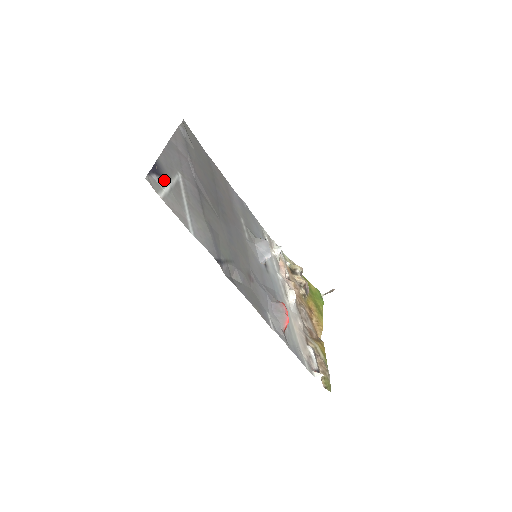
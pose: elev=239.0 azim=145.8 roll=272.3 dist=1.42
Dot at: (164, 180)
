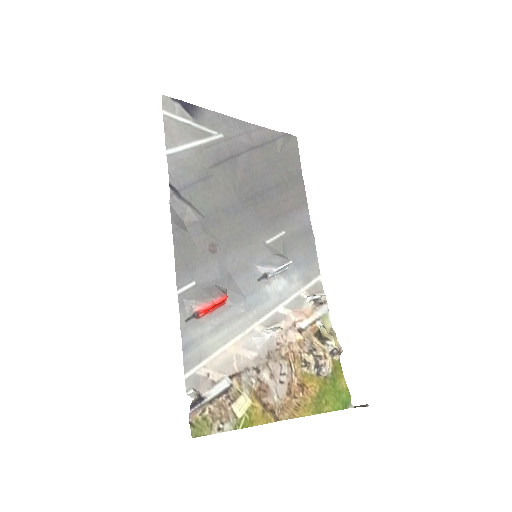
Dot at: (189, 116)
